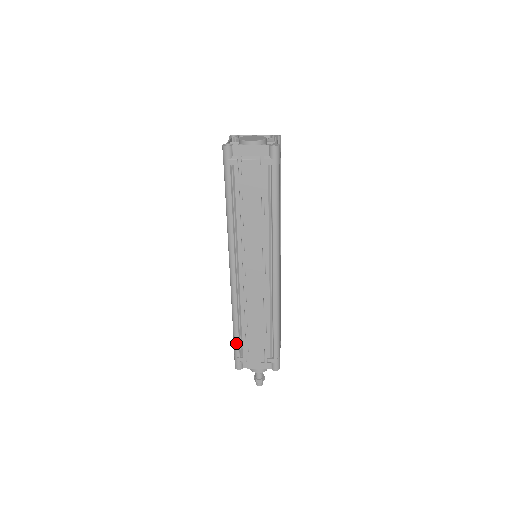
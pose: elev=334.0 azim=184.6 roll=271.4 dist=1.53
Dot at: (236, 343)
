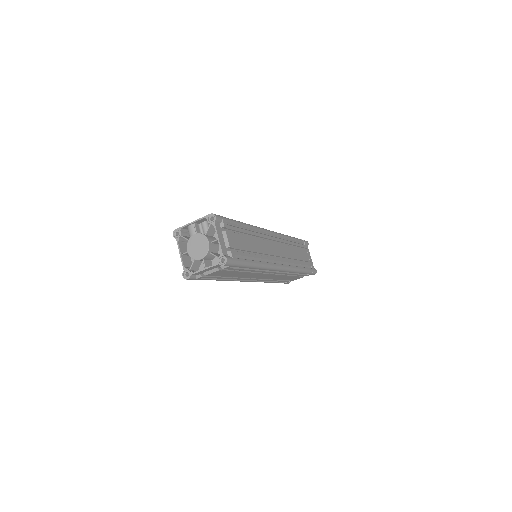
Dot at: occluded
